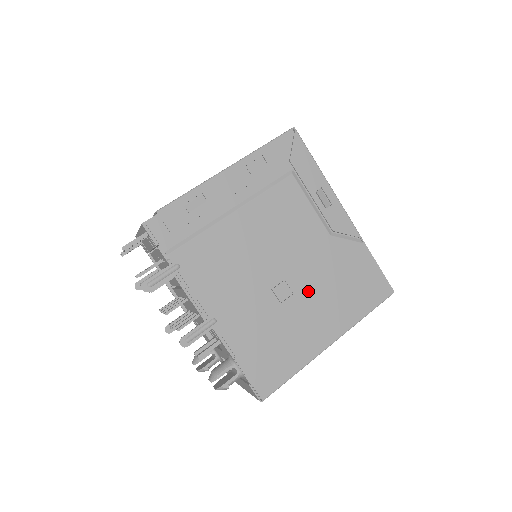
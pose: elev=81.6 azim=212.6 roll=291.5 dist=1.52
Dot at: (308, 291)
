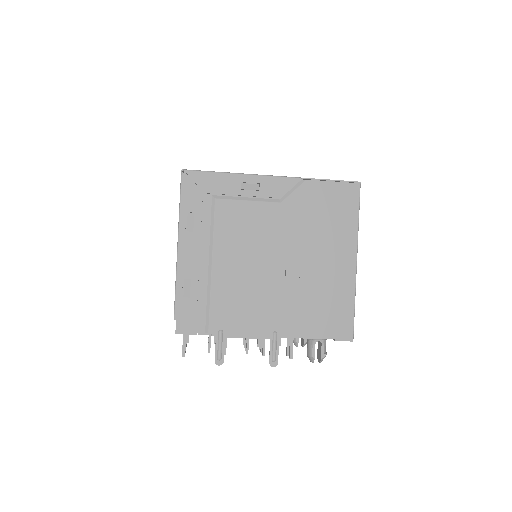
Dot at: (307, 251)
